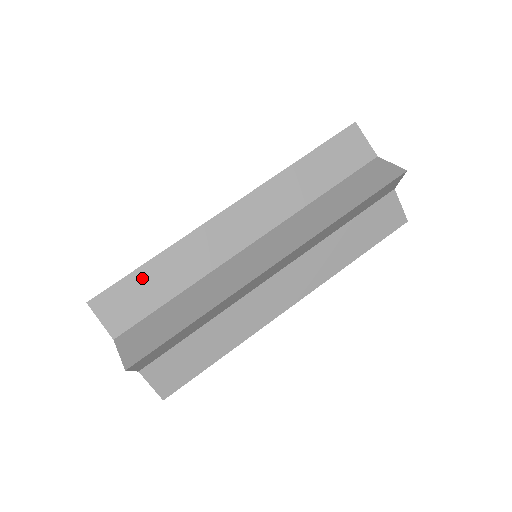
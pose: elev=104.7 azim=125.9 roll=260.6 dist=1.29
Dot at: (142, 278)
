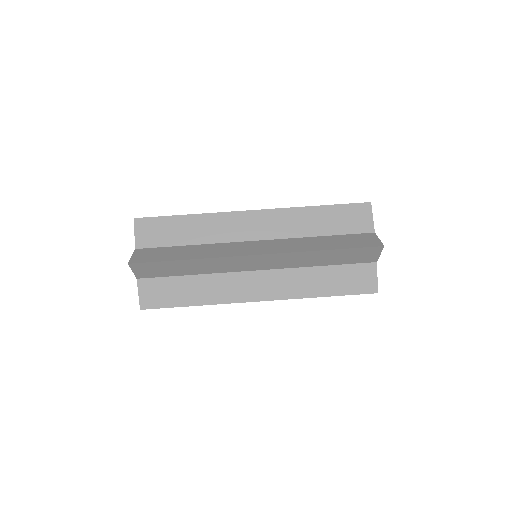
Dot at: (173, 264)
